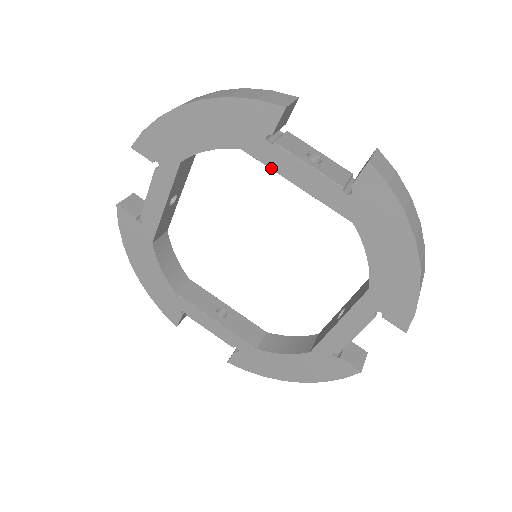
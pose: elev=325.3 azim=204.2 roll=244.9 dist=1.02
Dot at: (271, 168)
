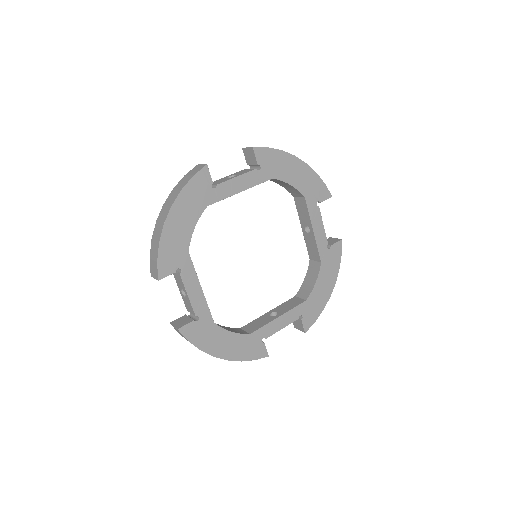
Dot at: occluded
